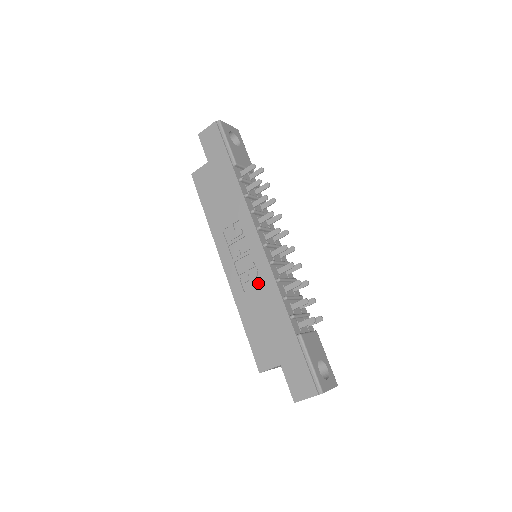
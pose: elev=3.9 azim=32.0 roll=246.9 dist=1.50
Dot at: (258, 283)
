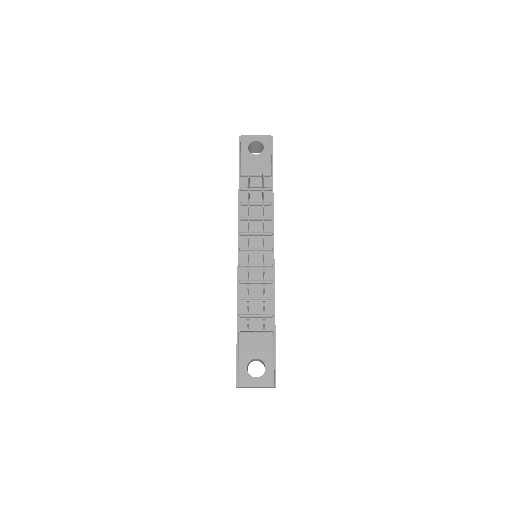
Dot at: occluded
